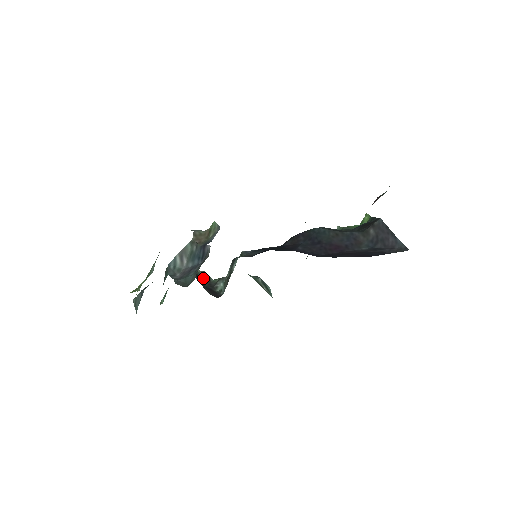
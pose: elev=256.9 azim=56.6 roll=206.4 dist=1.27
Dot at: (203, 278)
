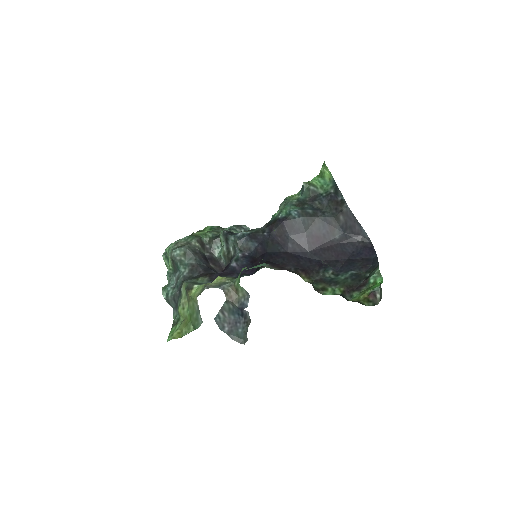
Dot at: (200, 248)
